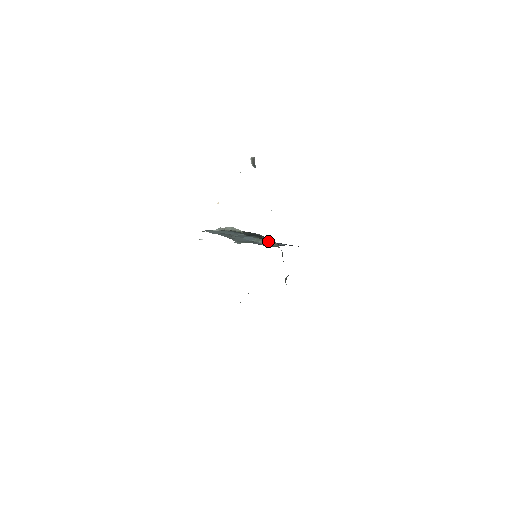
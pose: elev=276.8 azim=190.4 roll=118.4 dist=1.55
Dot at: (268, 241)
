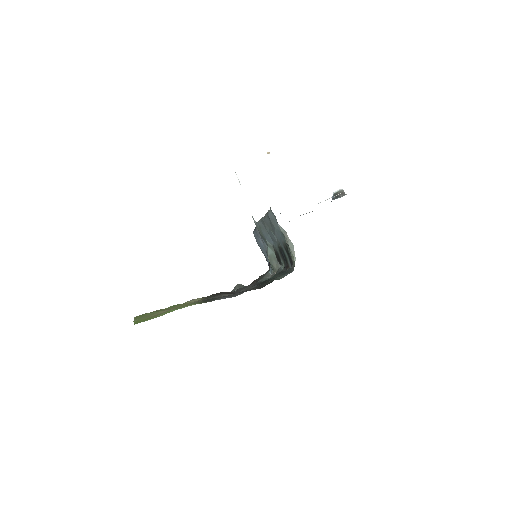
Dot at: (275, 259)
